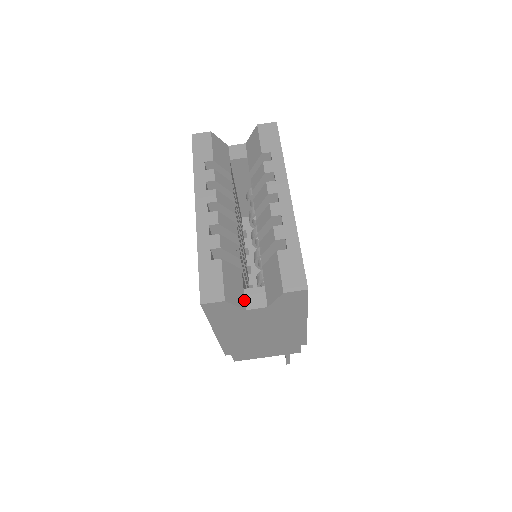
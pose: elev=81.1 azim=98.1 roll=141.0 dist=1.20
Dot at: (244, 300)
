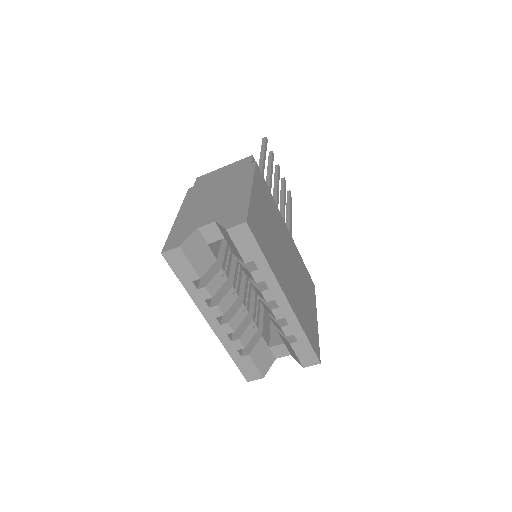
Dot at: (272, 354)
